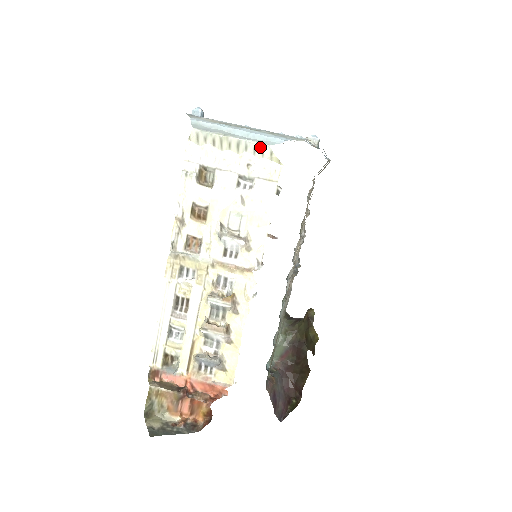
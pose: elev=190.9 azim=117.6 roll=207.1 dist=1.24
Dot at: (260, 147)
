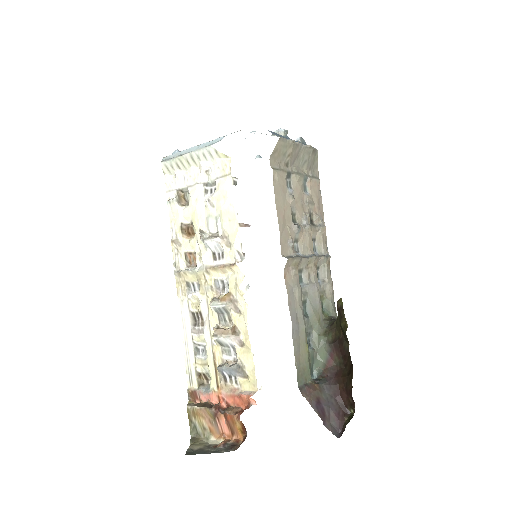
Dot at: (206, 151)
